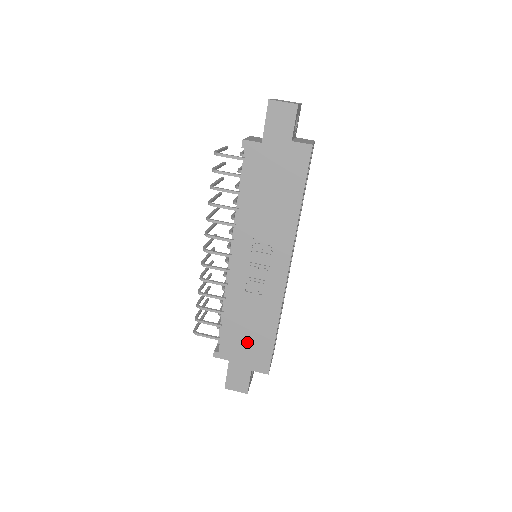
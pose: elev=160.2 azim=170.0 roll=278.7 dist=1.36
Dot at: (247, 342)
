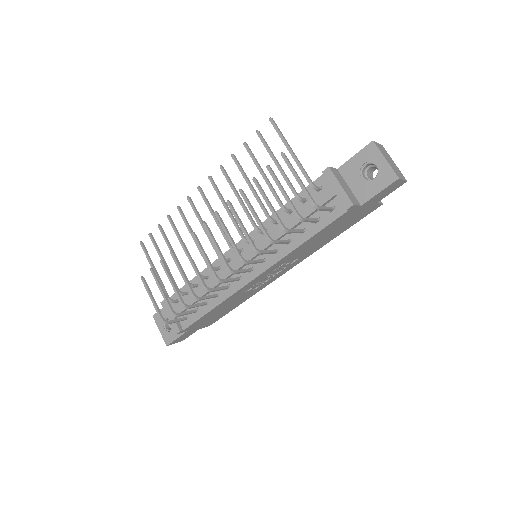
Dot at: (213, 317)
